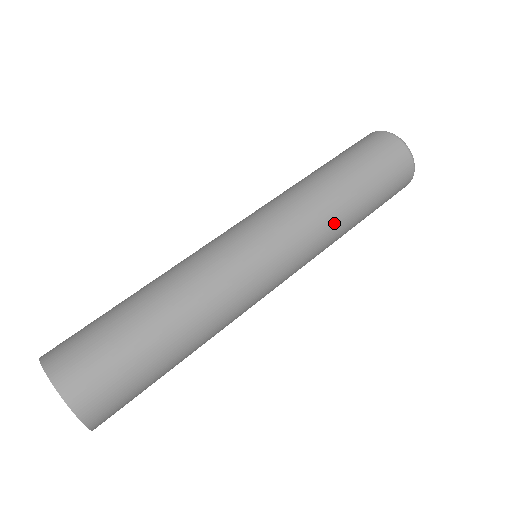
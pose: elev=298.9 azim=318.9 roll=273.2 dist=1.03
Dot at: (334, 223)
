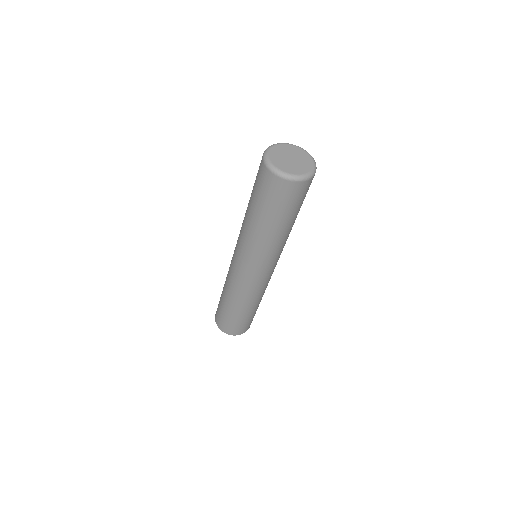
Dot at: (282, 242)
